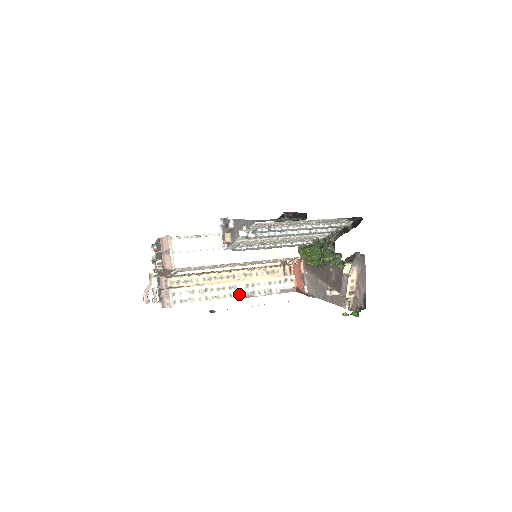
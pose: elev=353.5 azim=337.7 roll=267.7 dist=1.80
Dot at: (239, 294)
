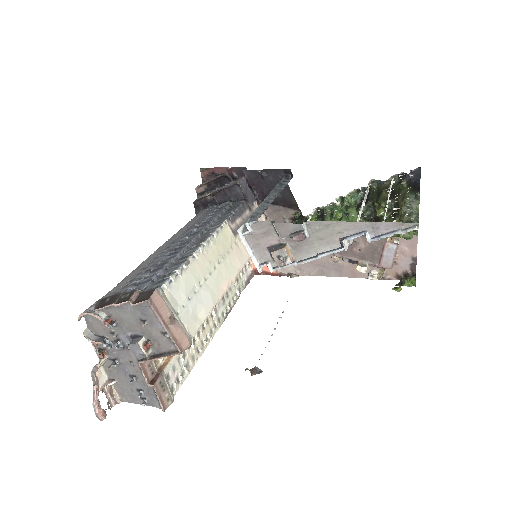
Dot at: (221, 317)
